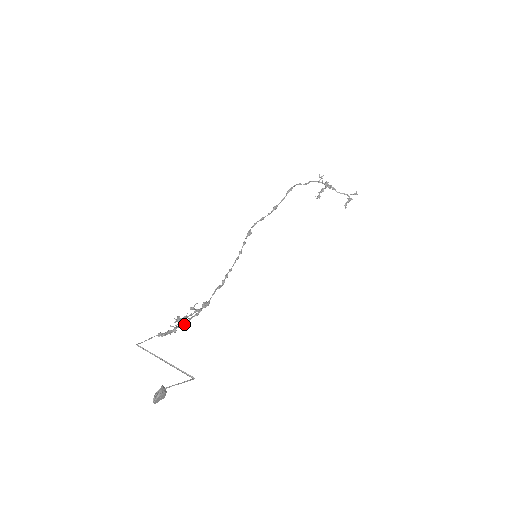
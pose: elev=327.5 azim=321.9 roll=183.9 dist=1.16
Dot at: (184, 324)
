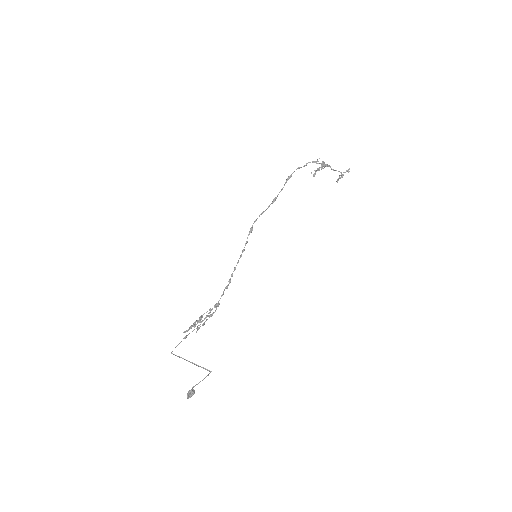
Dot at: (201, 319)
